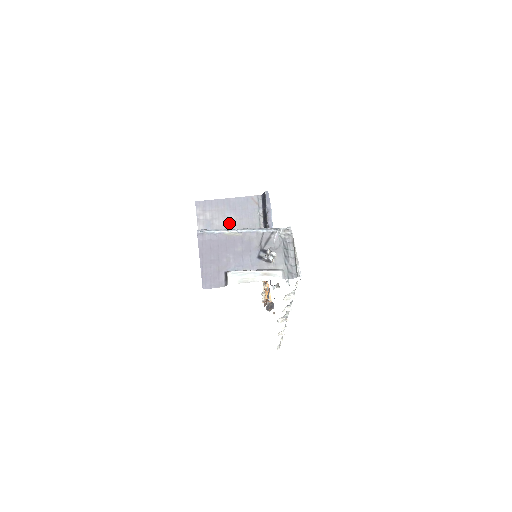
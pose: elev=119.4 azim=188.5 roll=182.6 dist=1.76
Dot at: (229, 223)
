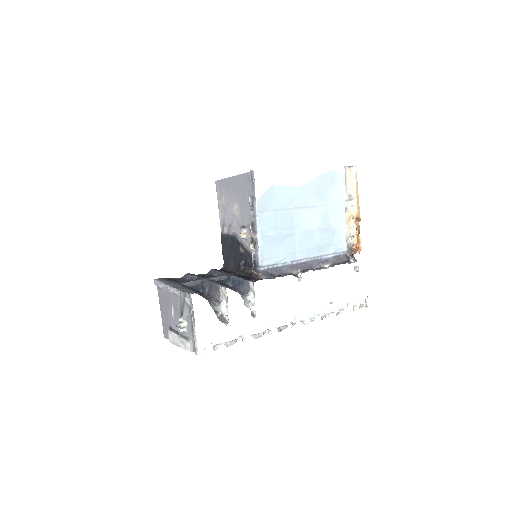
Dot at: (236, 212)
